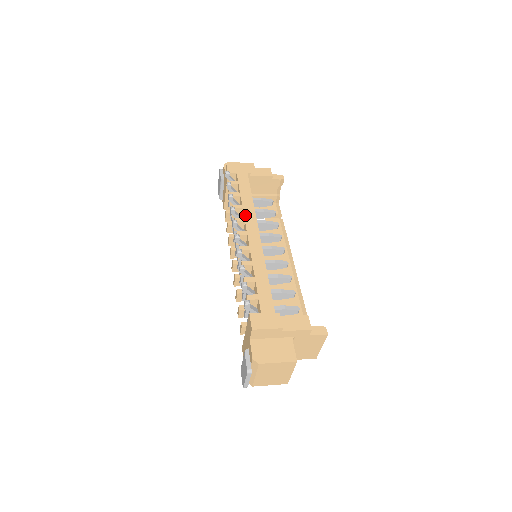
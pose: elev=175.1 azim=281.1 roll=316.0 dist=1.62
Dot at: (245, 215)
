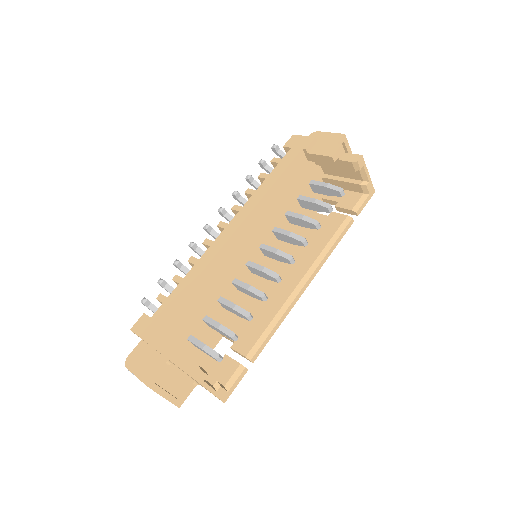
Dot at: (246, 204)
